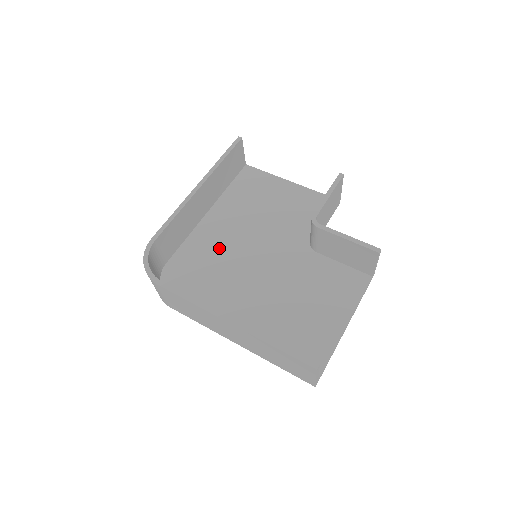
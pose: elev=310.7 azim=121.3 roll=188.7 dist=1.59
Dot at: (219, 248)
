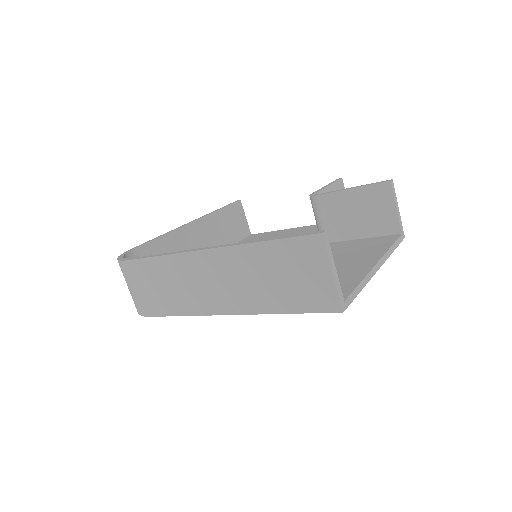
Dot at: occluded
